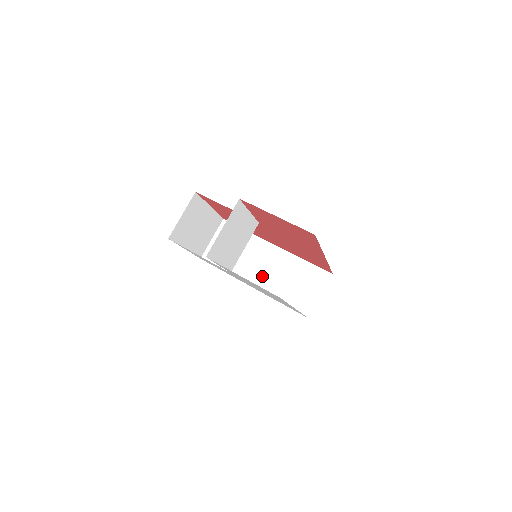
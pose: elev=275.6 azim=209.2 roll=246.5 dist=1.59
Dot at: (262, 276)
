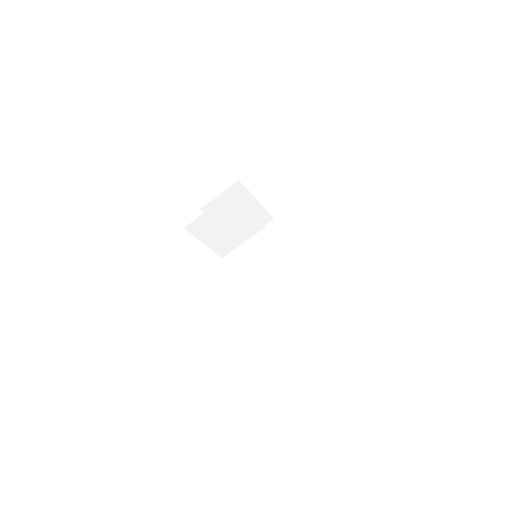
Dot at: (273, 282)
